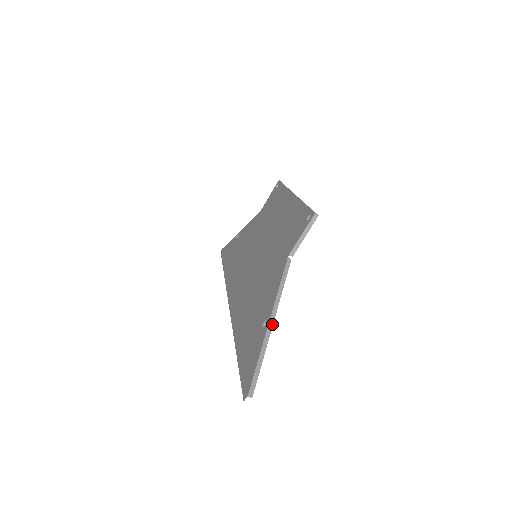
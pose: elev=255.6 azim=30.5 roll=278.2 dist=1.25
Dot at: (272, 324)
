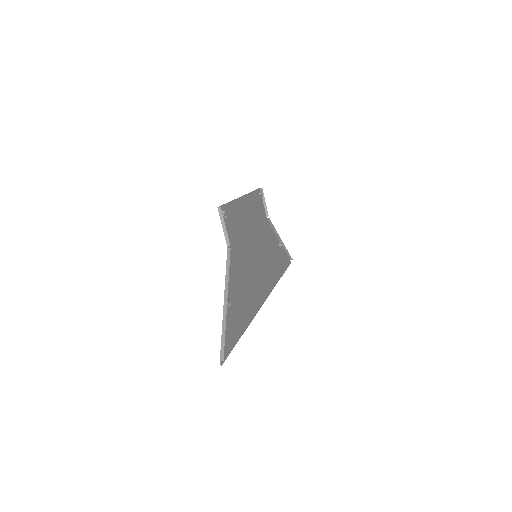
Dot at: (226, 302)
